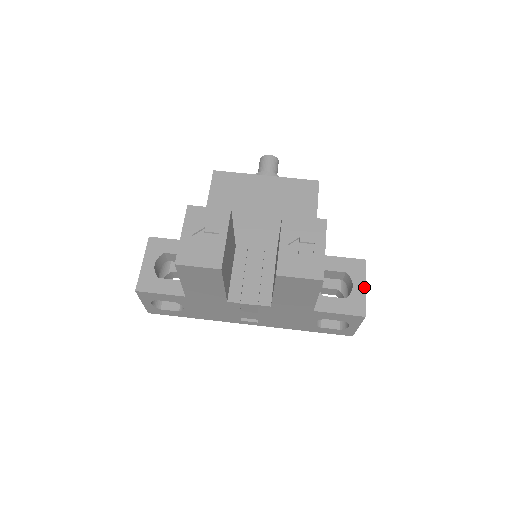
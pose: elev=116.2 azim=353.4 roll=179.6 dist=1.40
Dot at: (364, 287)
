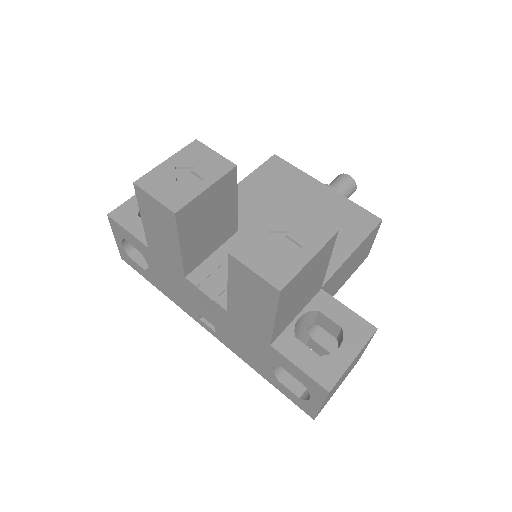
Dot at: (353, 357)
